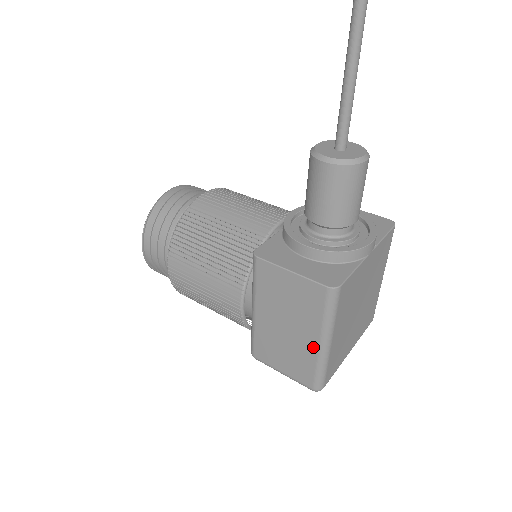
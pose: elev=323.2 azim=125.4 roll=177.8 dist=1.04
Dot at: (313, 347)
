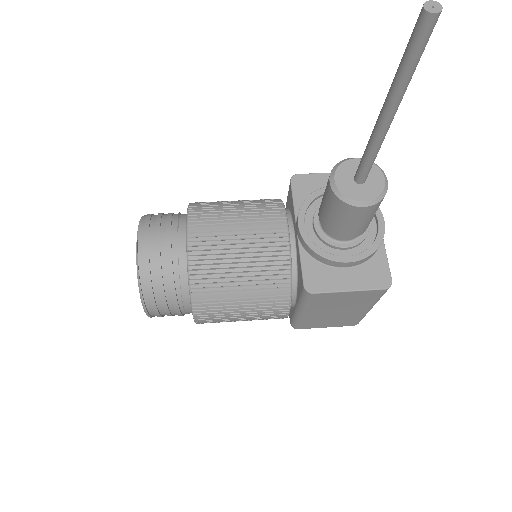
Dot at: (362, 312)
